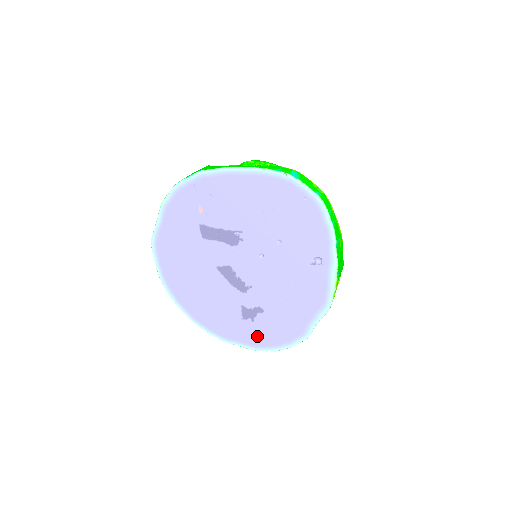
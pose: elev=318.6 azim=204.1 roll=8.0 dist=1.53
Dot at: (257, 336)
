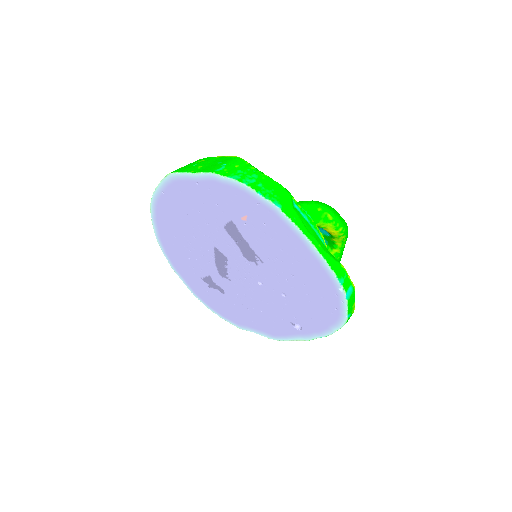
Dot at: (203, 292)
